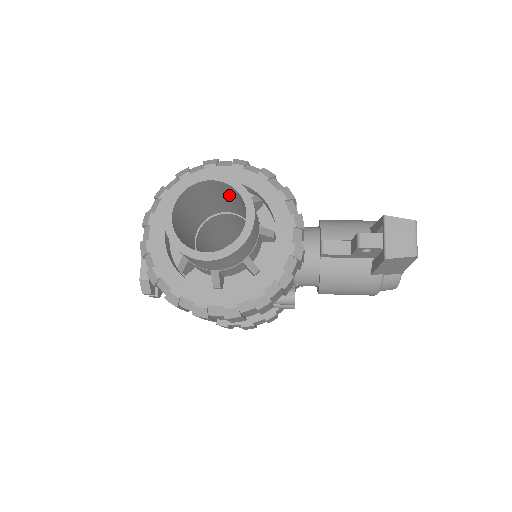
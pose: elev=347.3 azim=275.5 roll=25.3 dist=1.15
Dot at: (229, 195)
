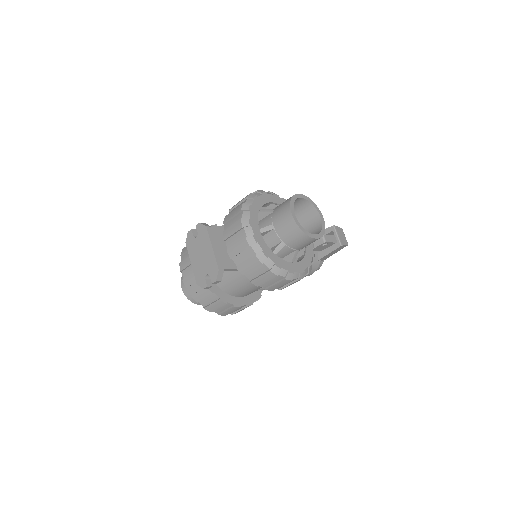
Dot at: occluded
